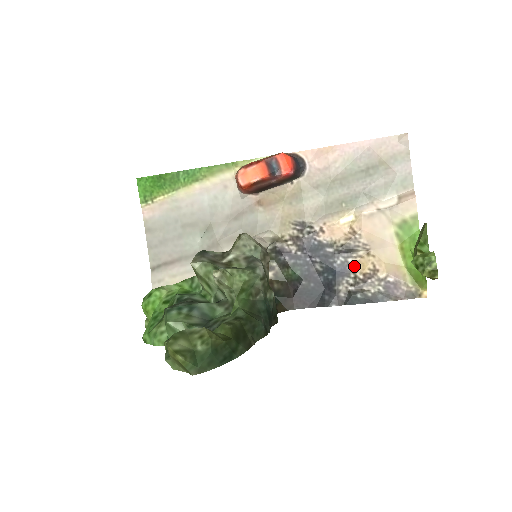
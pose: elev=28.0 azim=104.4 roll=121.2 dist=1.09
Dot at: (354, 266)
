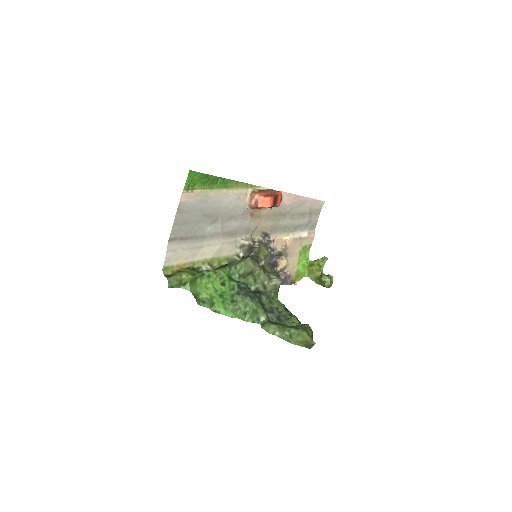
Dot at: (278, 264)
